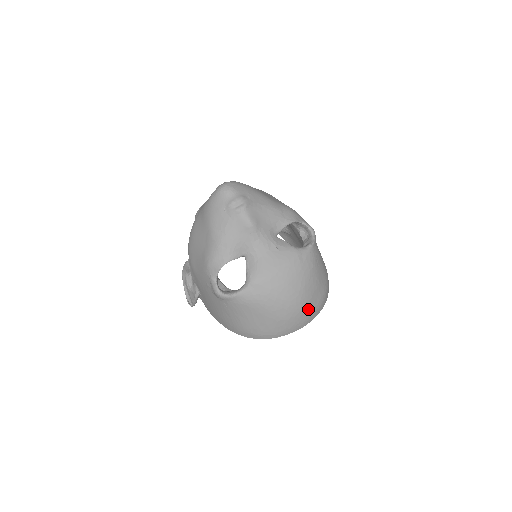
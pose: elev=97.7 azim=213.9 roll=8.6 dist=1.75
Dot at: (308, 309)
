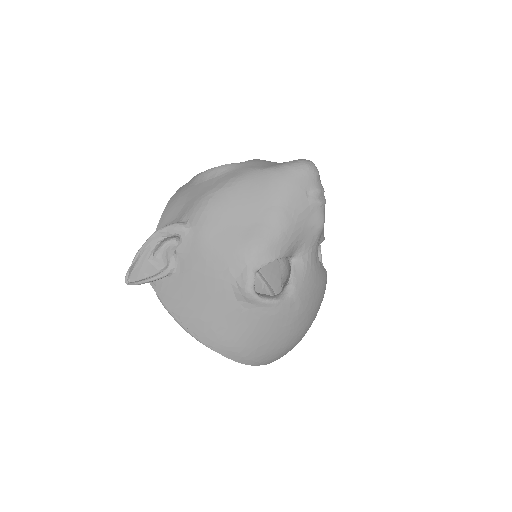
Dot at: occluded
